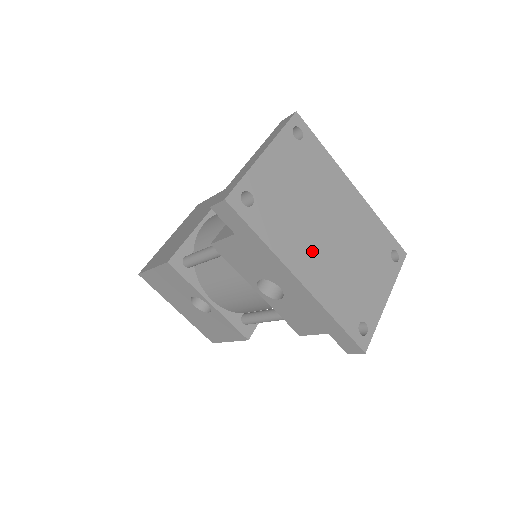
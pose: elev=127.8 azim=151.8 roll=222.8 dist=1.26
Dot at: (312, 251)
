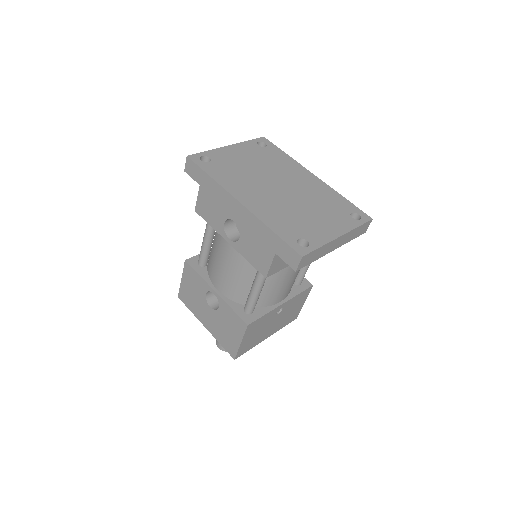
Dot at: (257, 192)
